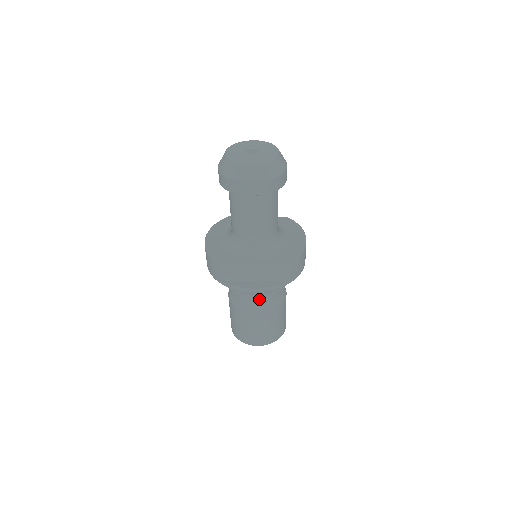
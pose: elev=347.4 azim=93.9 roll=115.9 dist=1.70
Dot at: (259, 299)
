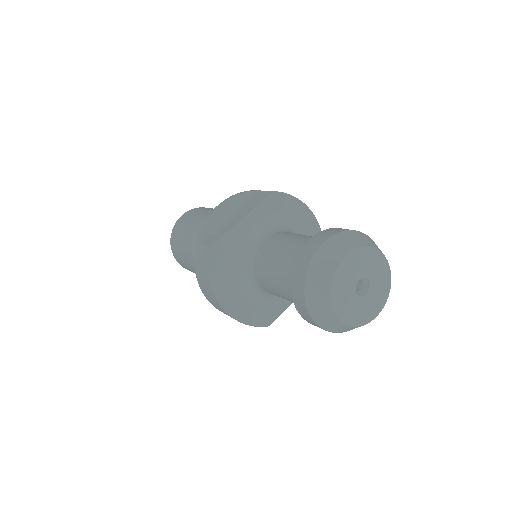
Dot at: occluded
